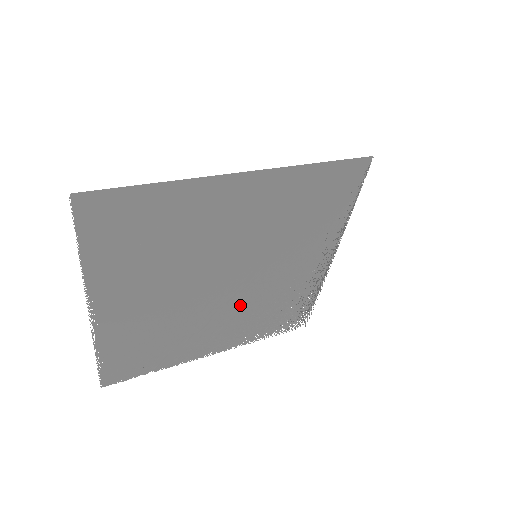
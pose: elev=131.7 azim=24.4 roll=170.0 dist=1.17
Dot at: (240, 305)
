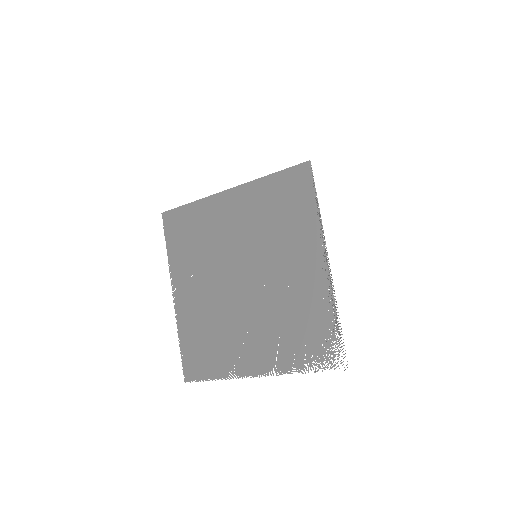
Dot at: (261, 312)
